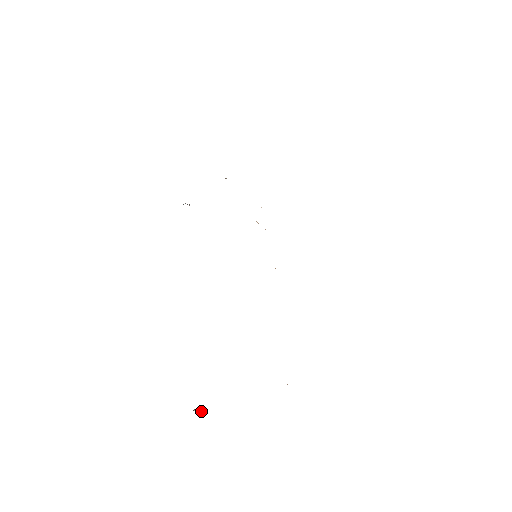
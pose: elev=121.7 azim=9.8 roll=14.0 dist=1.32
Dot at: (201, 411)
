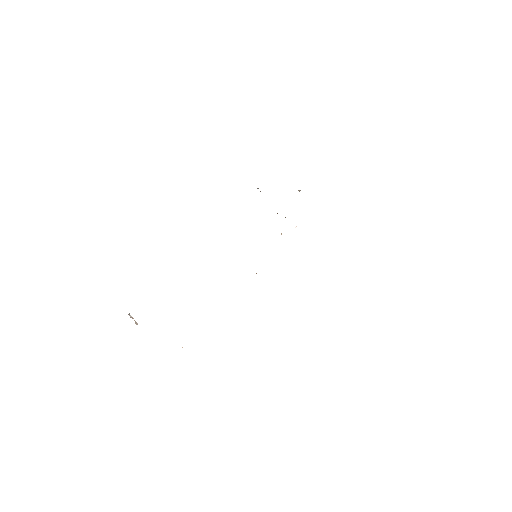
Dot at: occluded
